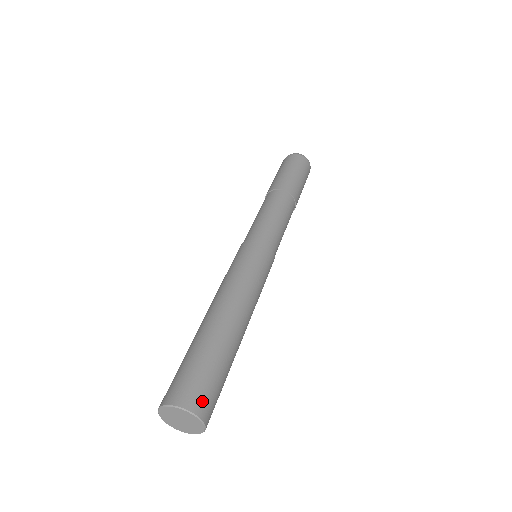
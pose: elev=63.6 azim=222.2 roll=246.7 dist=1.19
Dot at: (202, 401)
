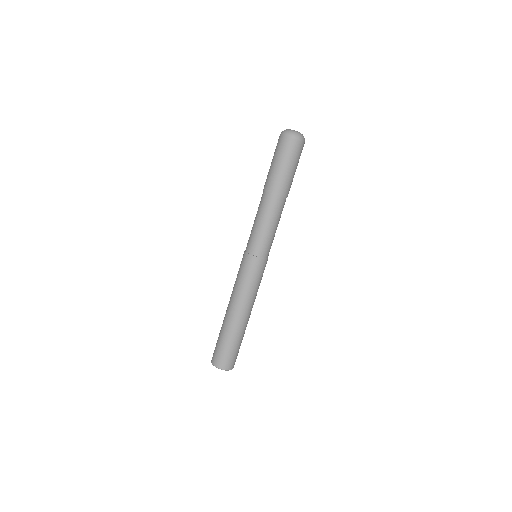
Dot at: (231, 364)
